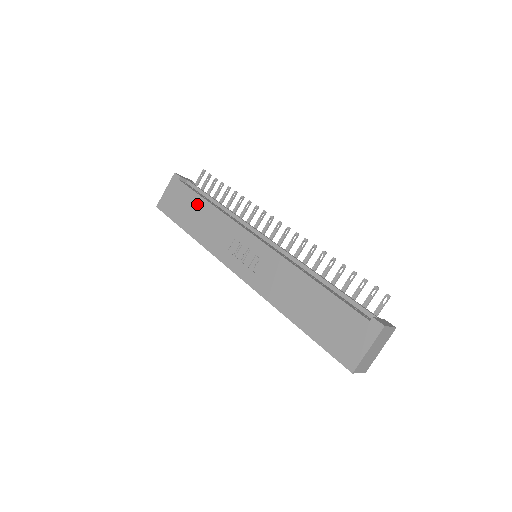
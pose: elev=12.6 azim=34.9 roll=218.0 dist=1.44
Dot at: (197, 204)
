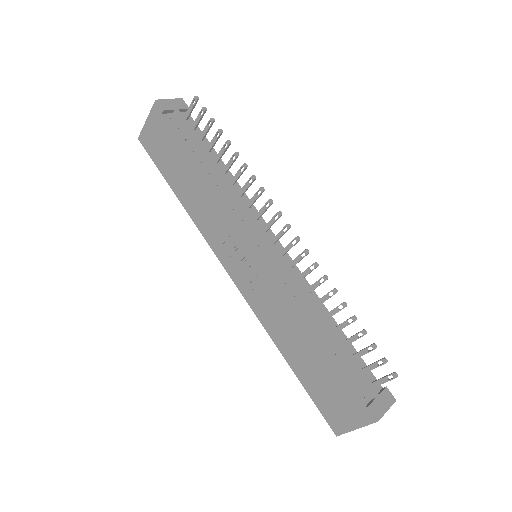
Dot at: (186, 164)
